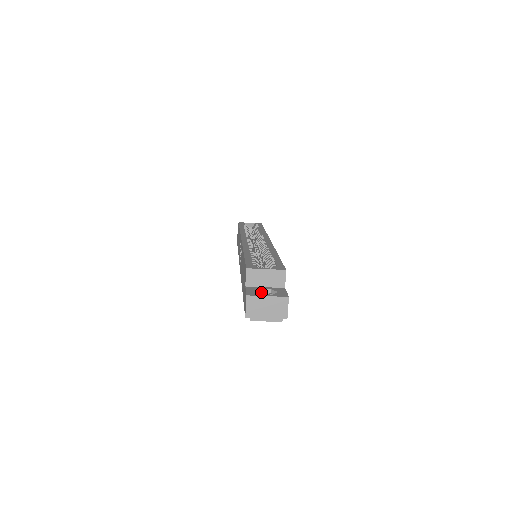
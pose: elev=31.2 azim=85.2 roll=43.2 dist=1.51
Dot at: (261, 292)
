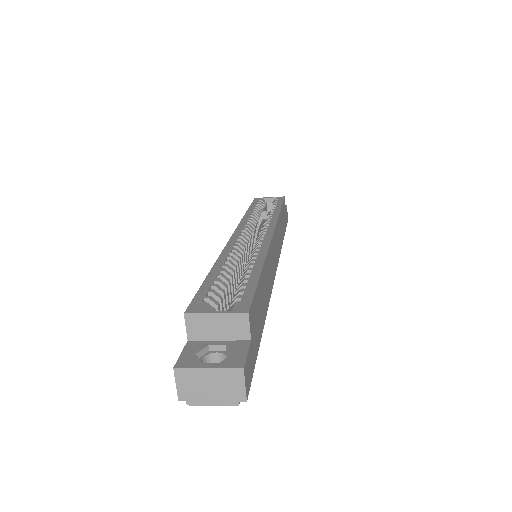
Dot at: (211, 350)
